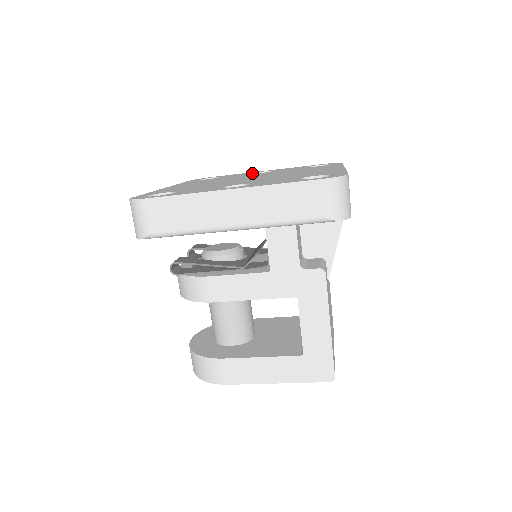
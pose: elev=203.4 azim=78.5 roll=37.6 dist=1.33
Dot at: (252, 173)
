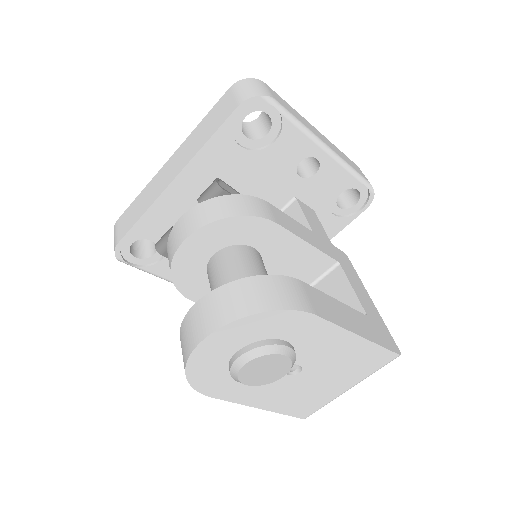
Dot at: occluded
